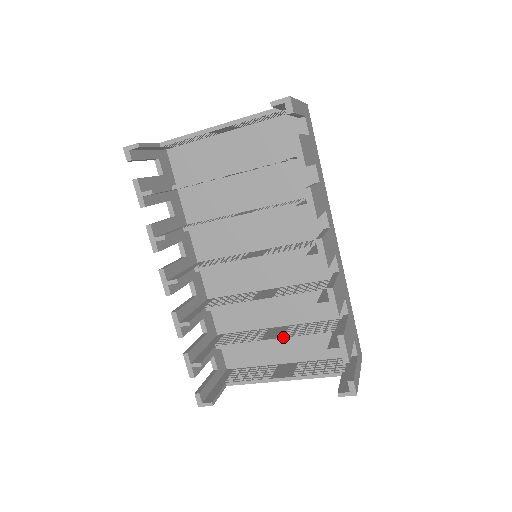
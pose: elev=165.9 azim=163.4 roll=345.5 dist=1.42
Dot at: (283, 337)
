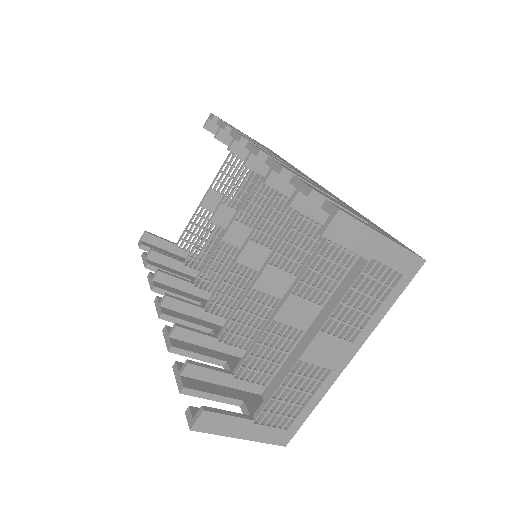
Dot at: (289, 289)
